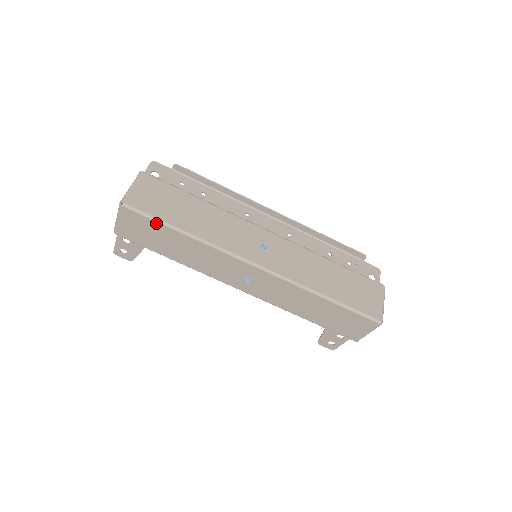
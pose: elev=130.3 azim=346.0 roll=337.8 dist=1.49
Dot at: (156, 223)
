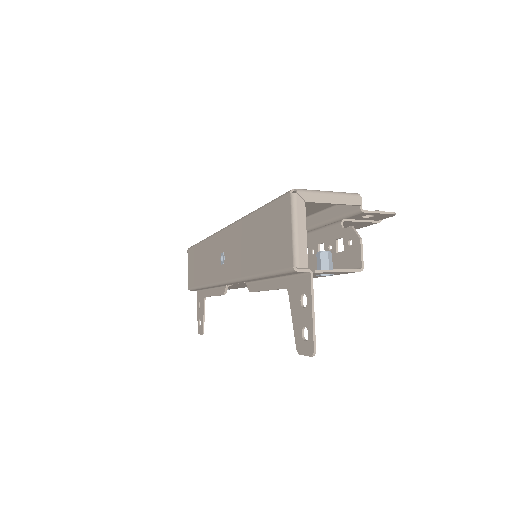
Dot at: (195, 248)
